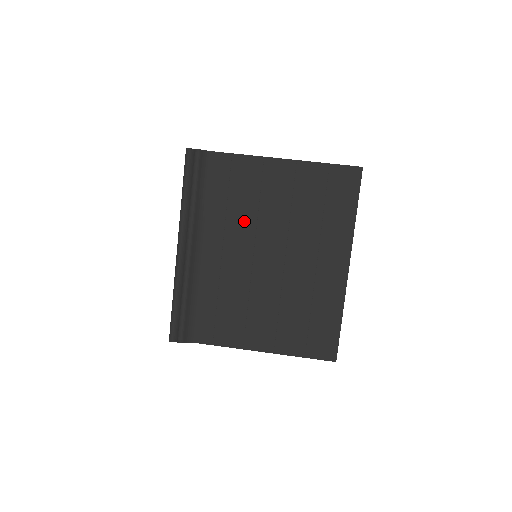
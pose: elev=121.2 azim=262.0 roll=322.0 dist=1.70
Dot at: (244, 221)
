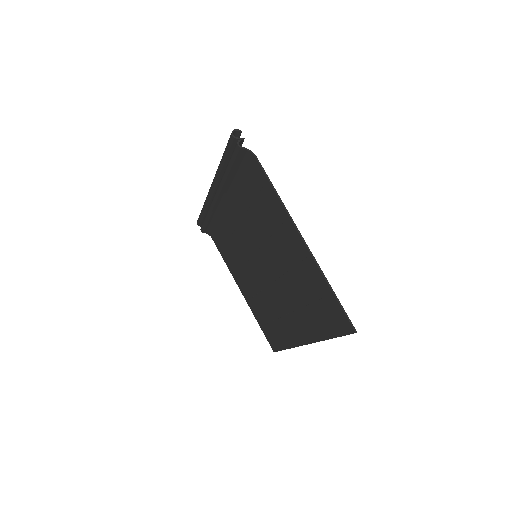
Dot at: (257, 230)
